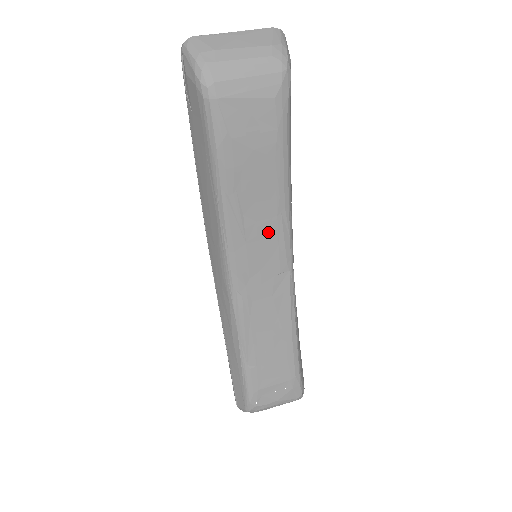
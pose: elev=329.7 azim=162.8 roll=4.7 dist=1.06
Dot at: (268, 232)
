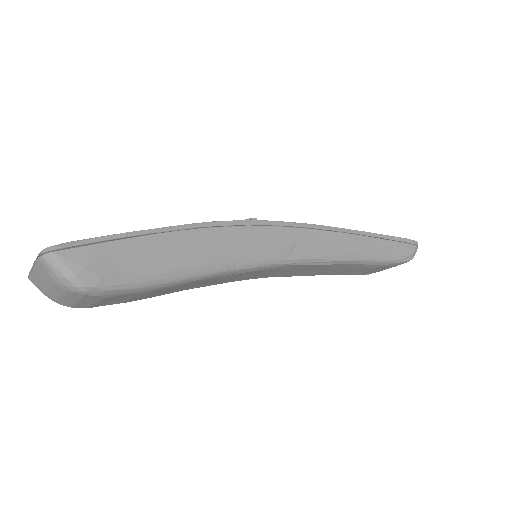
Dot at: (234, 277)
